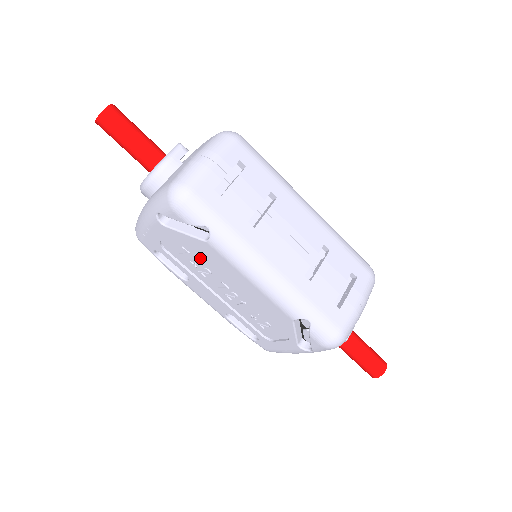
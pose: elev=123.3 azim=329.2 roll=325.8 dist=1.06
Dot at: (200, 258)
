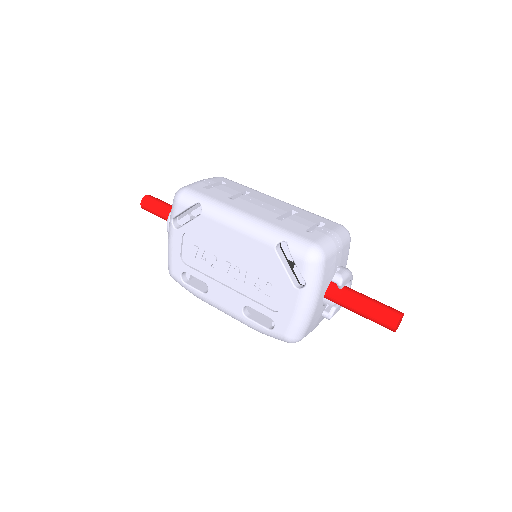
Dot at: (205, 246)
